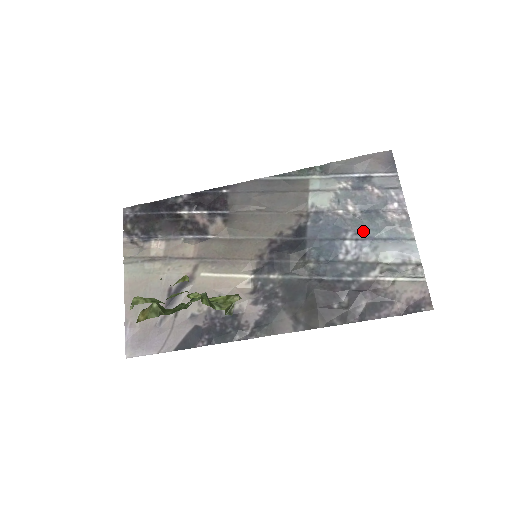
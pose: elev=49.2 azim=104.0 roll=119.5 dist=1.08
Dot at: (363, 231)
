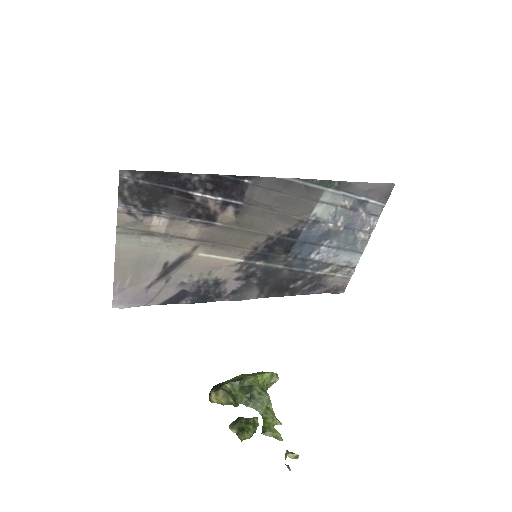
Dot at: (337, 242)
